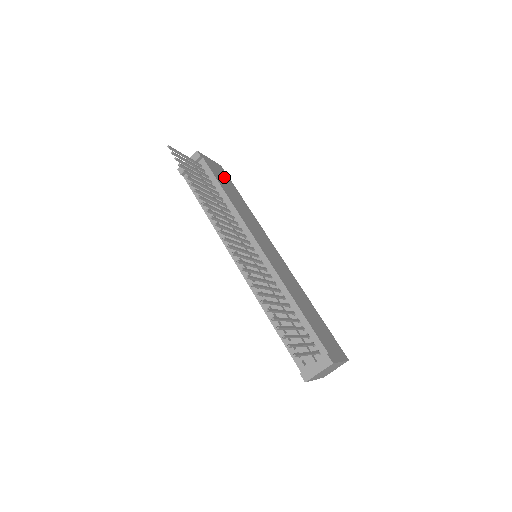
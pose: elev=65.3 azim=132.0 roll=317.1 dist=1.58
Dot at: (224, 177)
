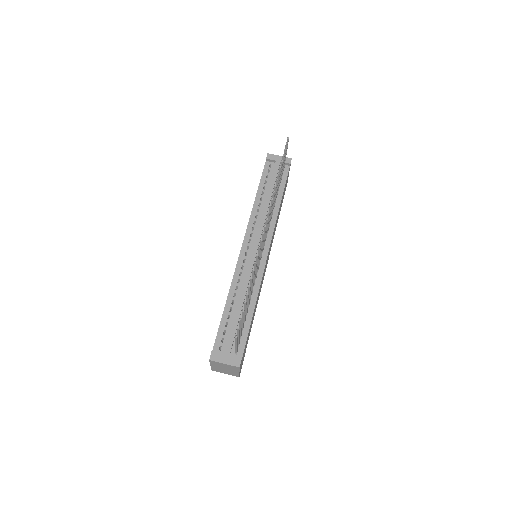
Dot at: occluded
